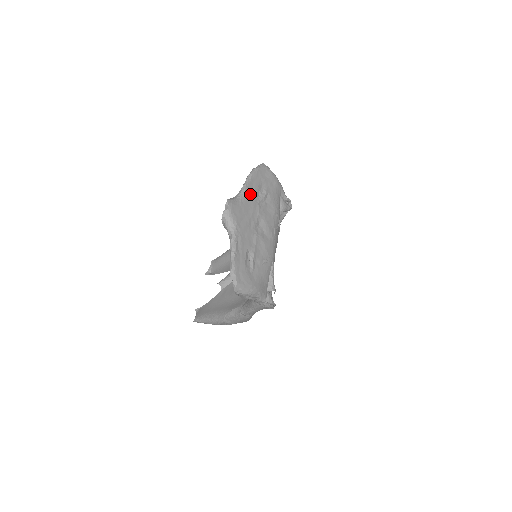
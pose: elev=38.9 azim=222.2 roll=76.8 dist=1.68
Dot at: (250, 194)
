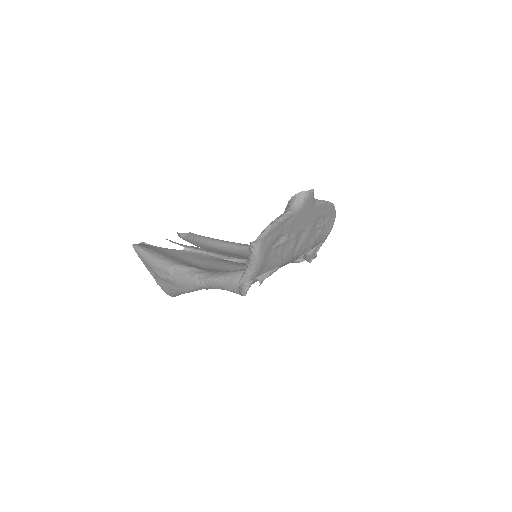
Dot at: (320, 210)
